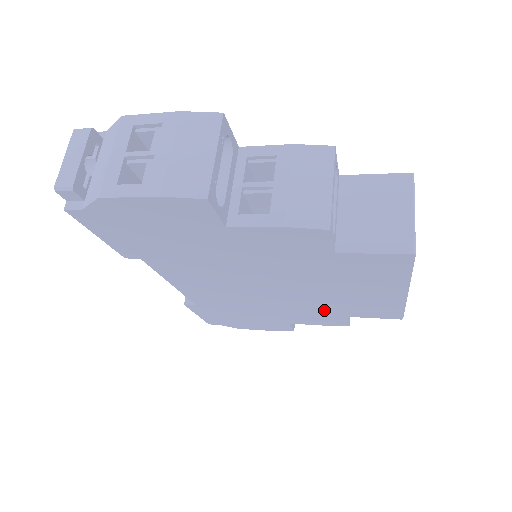
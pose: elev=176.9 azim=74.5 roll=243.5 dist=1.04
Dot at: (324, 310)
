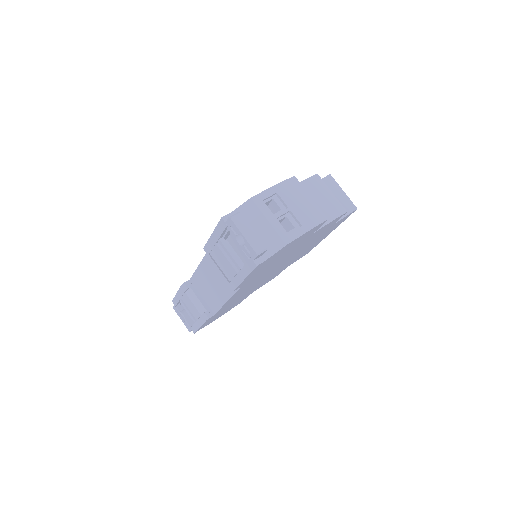
Dot at: (282, 269)
